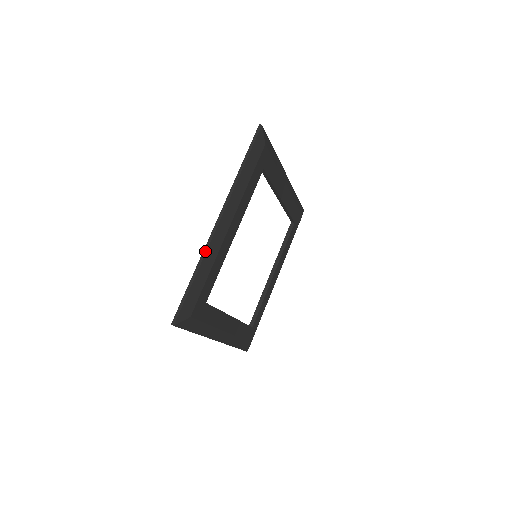
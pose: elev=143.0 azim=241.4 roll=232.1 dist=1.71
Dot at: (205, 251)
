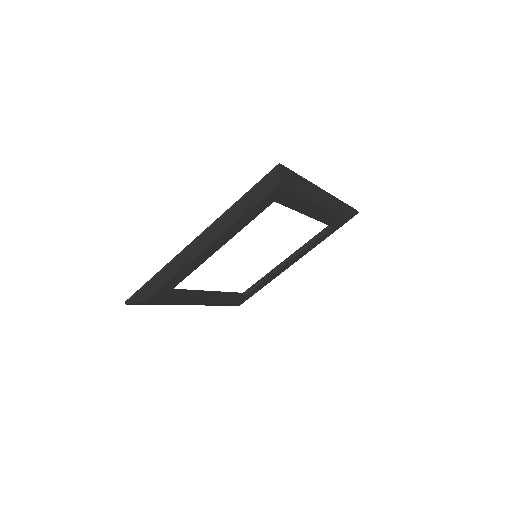
Dot at: (173, 261)
